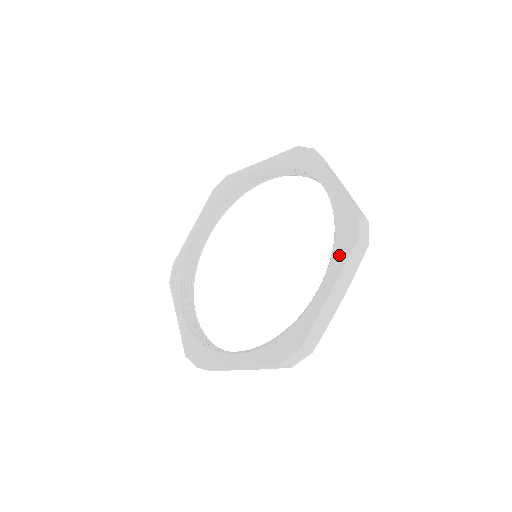
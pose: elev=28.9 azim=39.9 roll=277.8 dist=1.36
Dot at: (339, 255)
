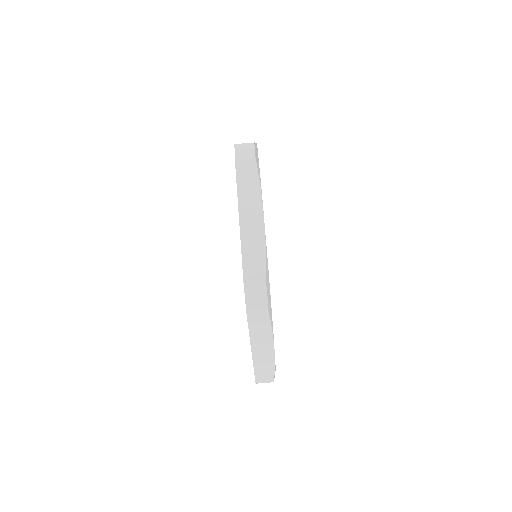
Dot at: occluded
